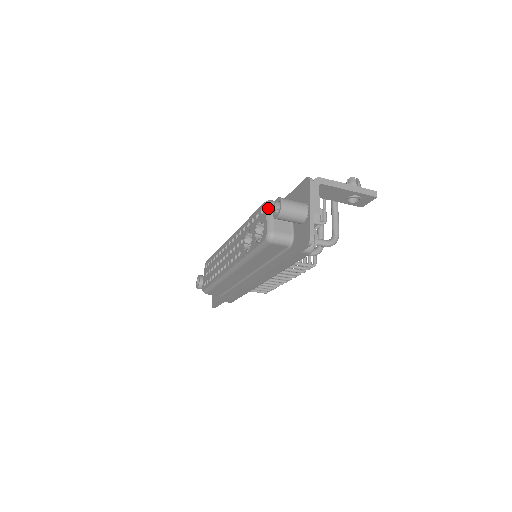
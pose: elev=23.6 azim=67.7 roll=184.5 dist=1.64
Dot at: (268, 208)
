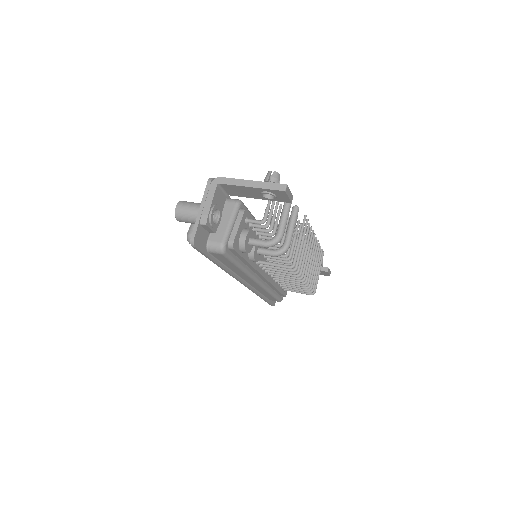
Dot at: occluded
